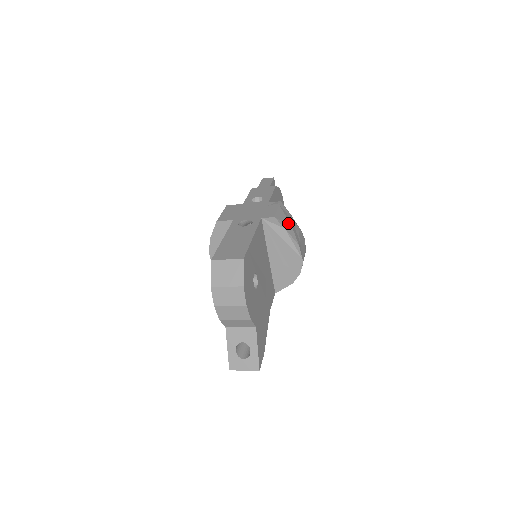
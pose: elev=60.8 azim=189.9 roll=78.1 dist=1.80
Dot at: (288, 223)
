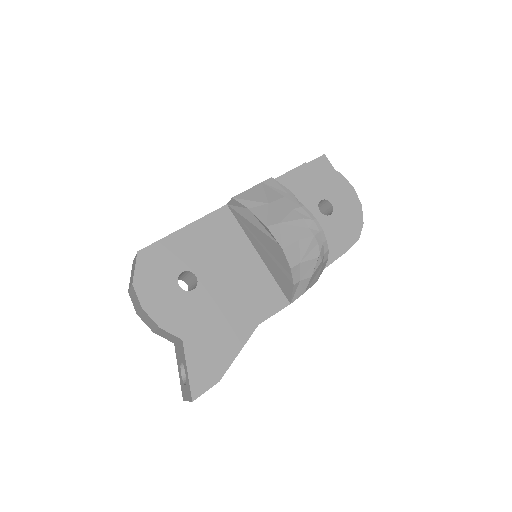
Dot at: (262, 201)
